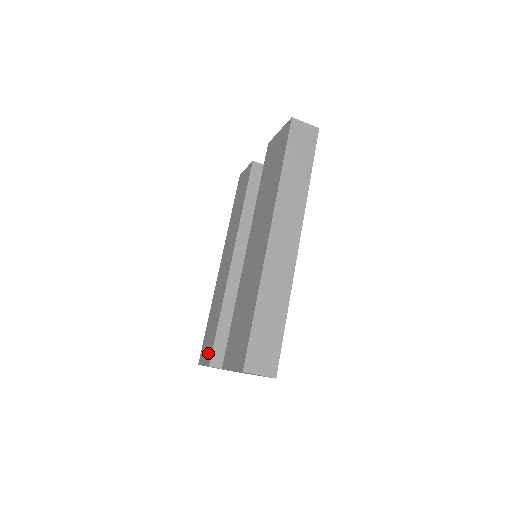
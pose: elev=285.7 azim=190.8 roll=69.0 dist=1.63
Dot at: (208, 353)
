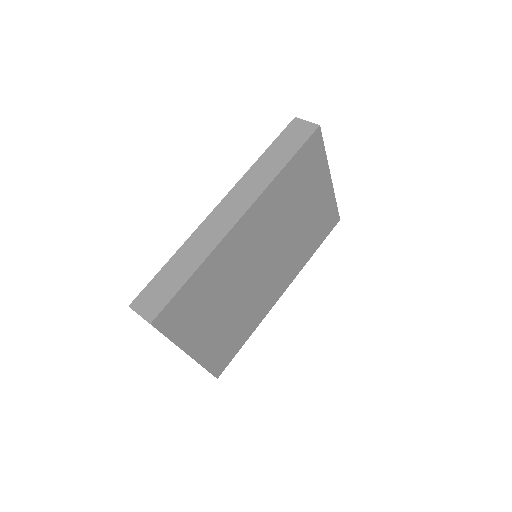
Dot at: occluded
